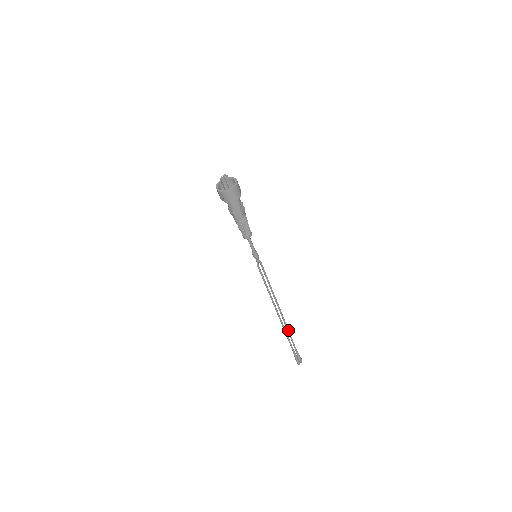
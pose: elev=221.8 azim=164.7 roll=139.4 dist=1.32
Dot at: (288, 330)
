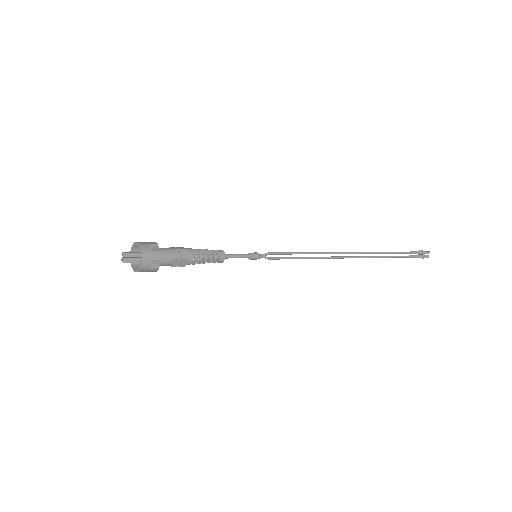
Dot at: (377, 253)
